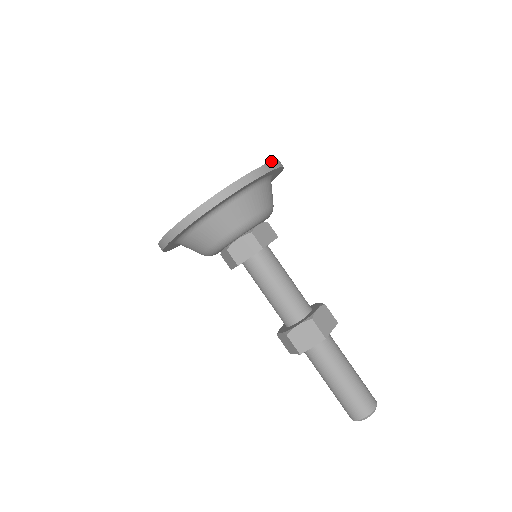
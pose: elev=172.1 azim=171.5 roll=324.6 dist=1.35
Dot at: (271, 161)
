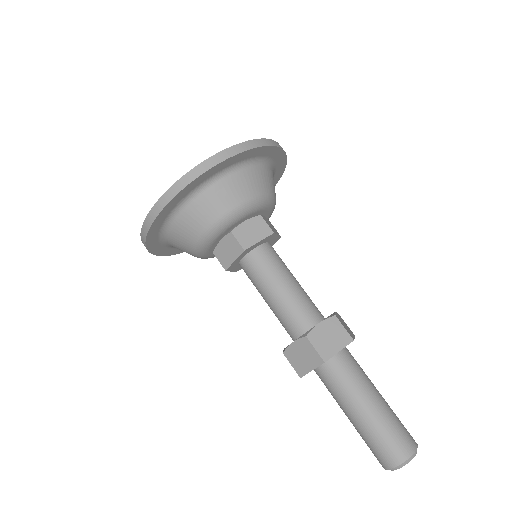
Dot at: (234, 145)
